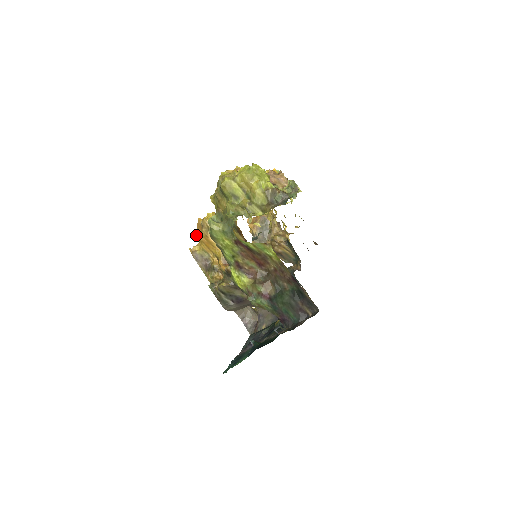
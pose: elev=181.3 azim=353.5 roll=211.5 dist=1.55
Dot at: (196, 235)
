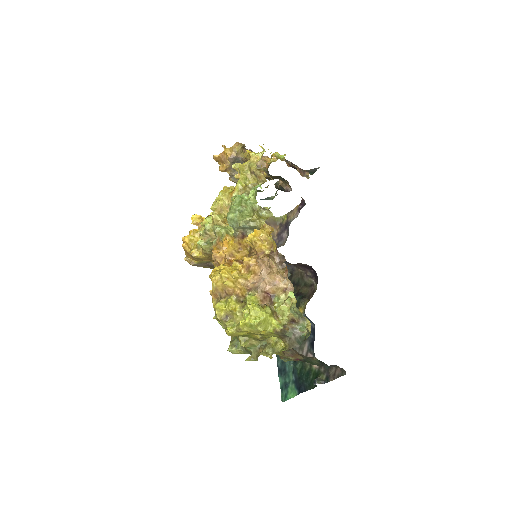
Dot at: occluded
